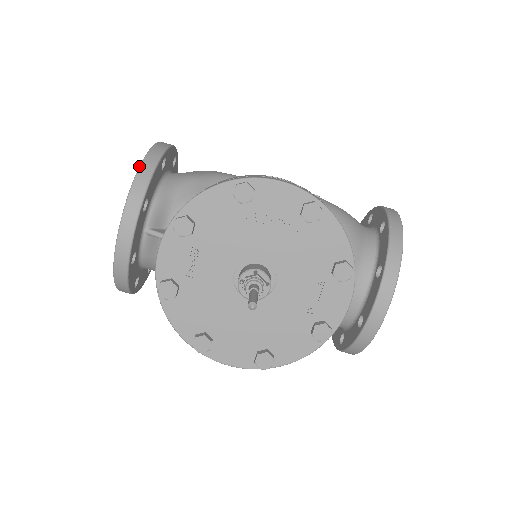
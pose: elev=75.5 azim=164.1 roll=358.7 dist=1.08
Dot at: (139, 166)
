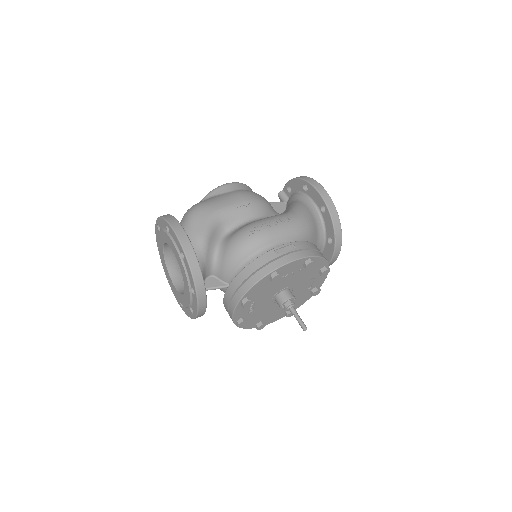
Dot at: (191, 274)
